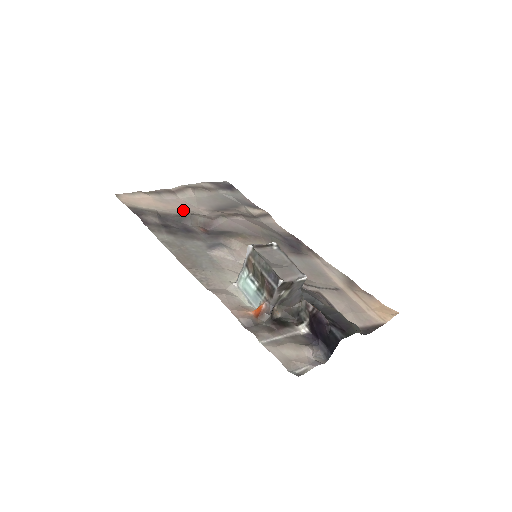
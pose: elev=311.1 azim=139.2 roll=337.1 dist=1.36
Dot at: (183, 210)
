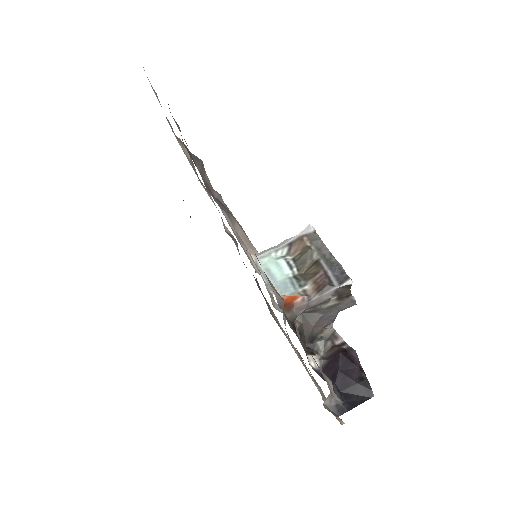
Dot at: occluded
